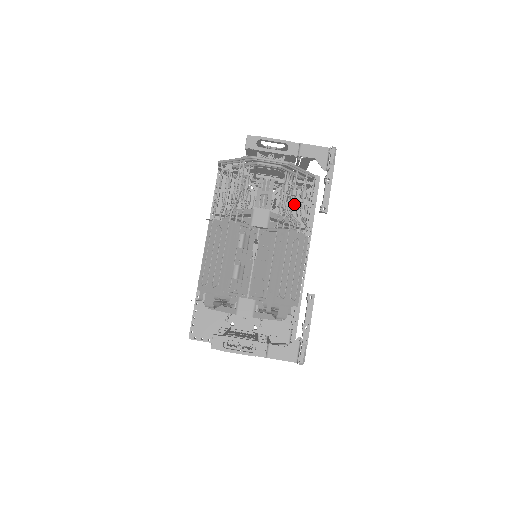
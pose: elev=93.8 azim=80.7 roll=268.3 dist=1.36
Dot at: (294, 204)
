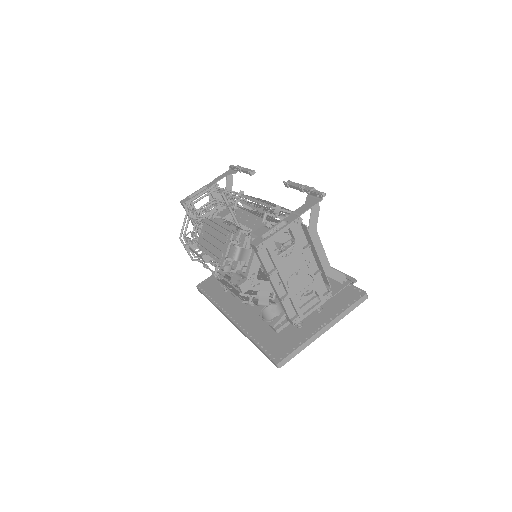
Dot at: occluded
